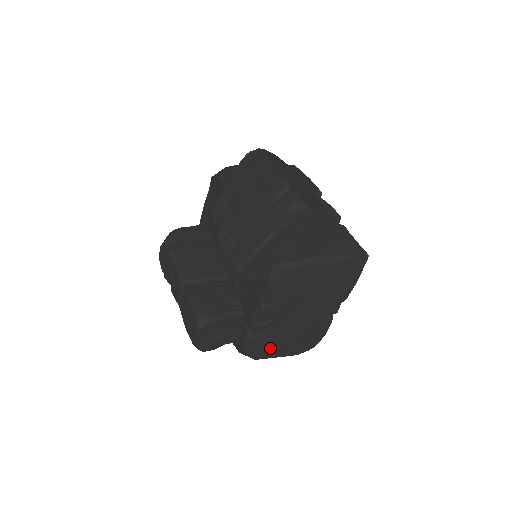
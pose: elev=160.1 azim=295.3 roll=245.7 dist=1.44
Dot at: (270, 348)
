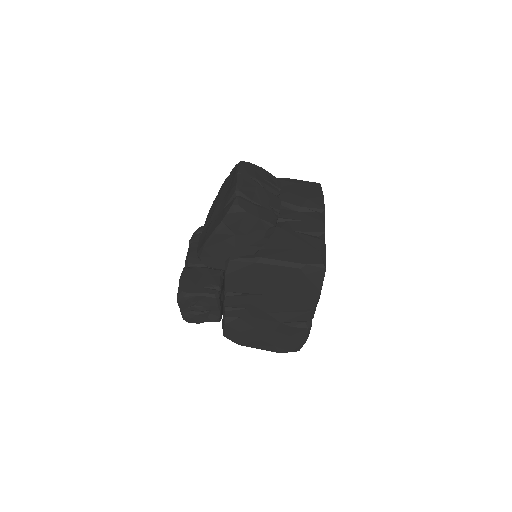
Dot at: (246, 336)
